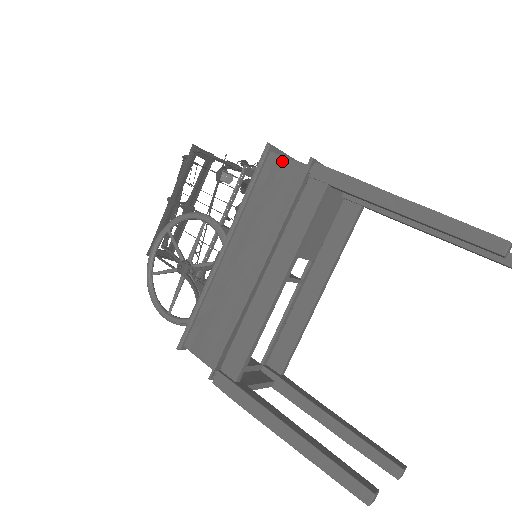
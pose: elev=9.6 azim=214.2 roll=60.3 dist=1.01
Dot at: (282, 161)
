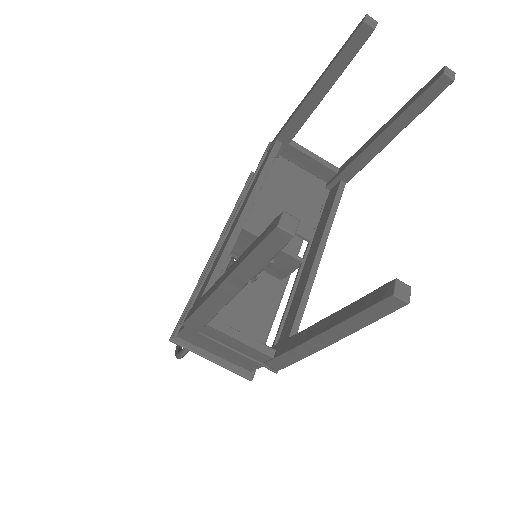
Dot at: occluded
